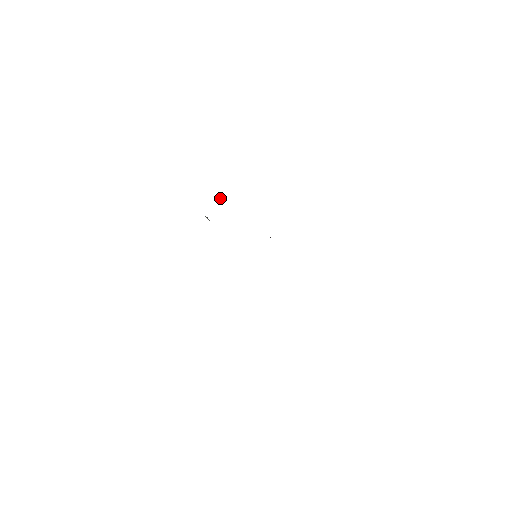
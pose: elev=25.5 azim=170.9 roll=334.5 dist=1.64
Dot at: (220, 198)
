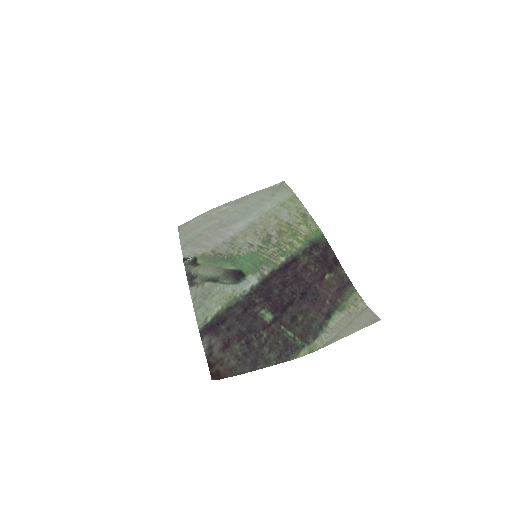
Dot at: (225, 327)
